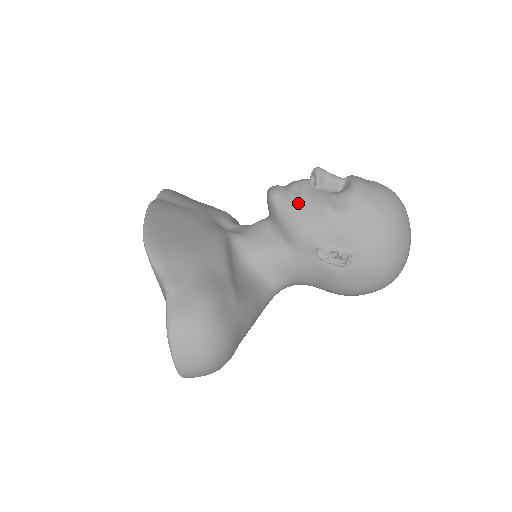
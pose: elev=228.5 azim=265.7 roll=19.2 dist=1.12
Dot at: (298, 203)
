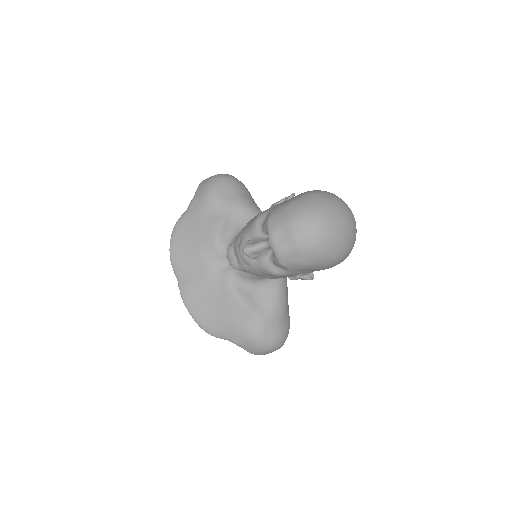
Dot at: (254, 272)
